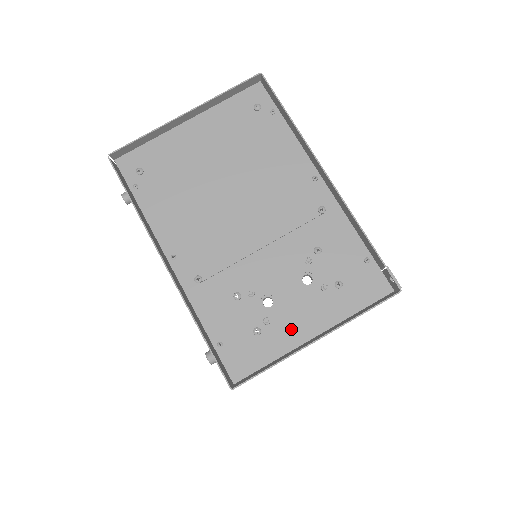
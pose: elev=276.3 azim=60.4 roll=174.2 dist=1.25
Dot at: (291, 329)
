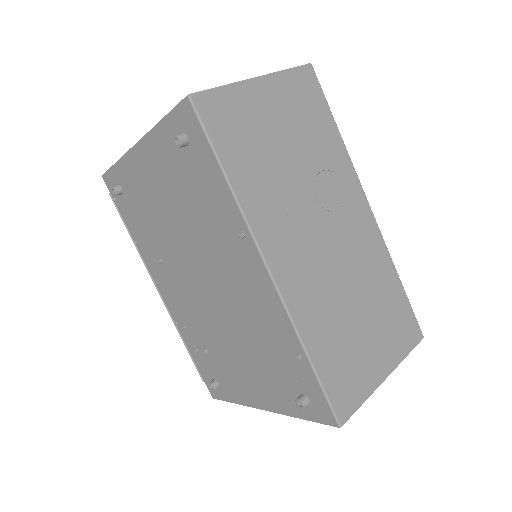
Dot at: occluded
